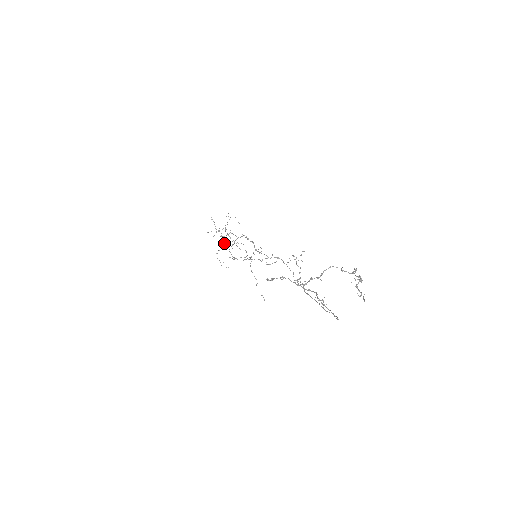
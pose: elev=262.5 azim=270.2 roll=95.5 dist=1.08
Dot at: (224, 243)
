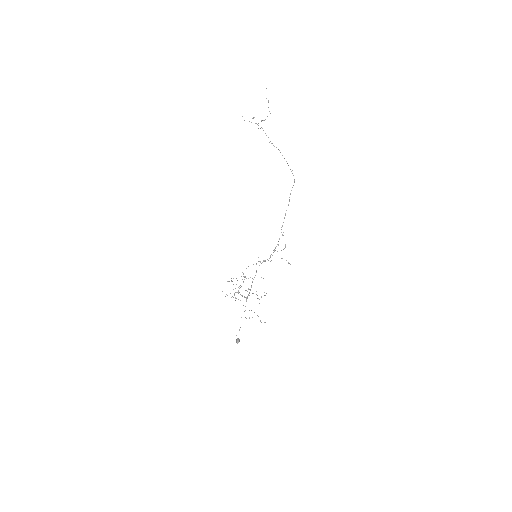
Dot at: (238, 340)
